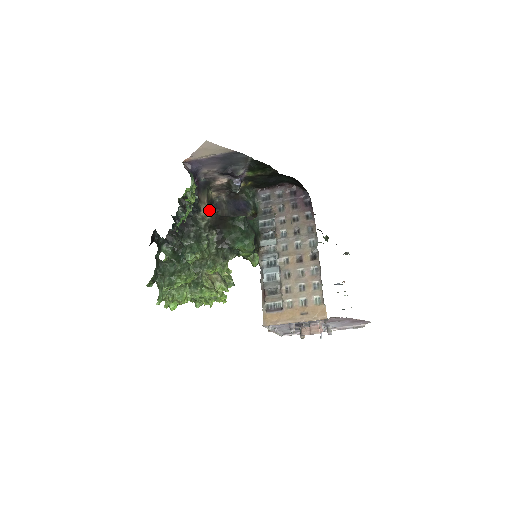
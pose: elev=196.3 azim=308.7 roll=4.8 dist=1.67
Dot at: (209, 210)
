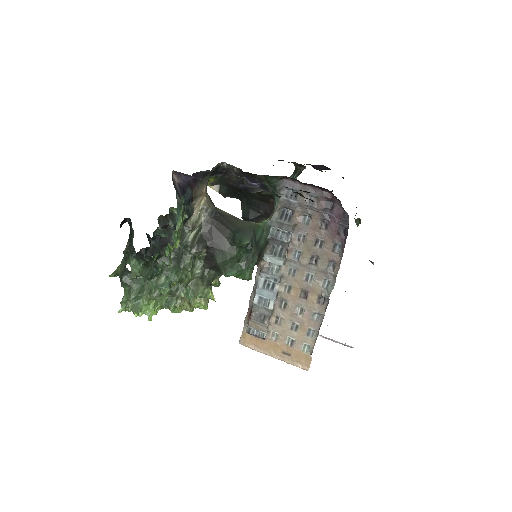
Dot at: (206, 204)
